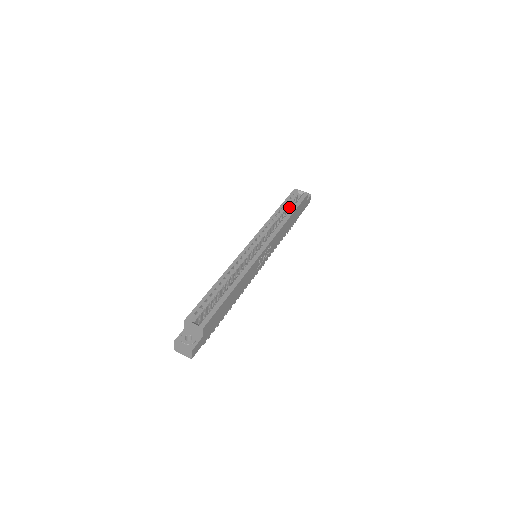
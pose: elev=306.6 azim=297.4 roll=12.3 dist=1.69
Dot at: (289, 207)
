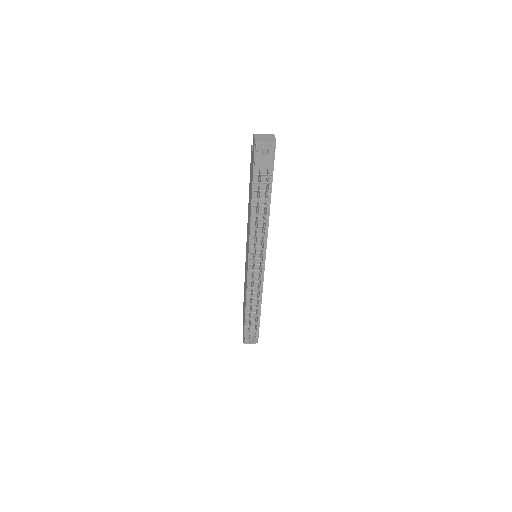
Dot at: occluded
